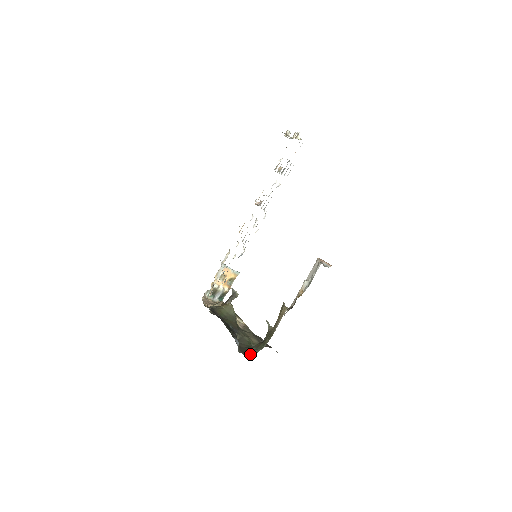
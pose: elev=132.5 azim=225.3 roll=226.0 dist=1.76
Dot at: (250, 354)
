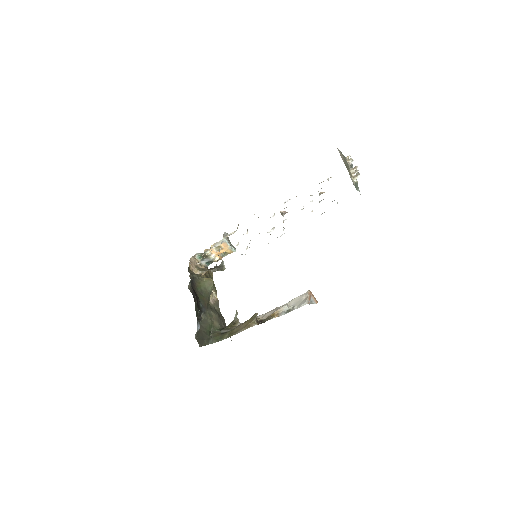
Dot at: (204, 343)
